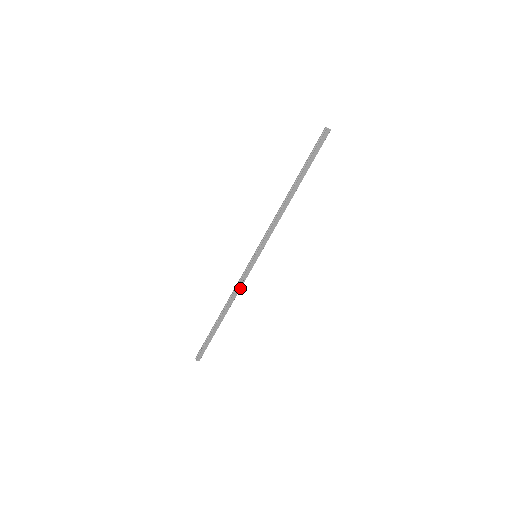
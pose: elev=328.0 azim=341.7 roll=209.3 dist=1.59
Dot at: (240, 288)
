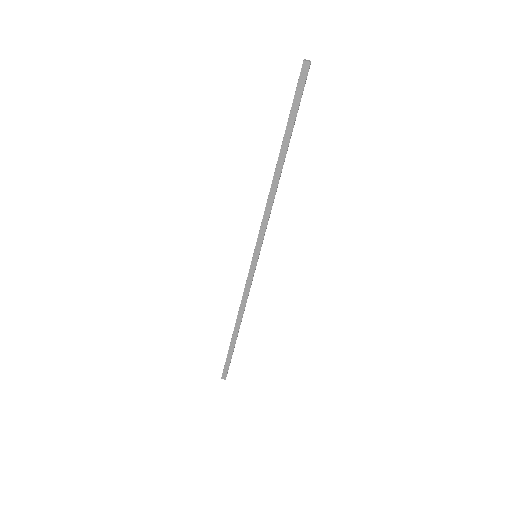
Dot at: (247, 297)
